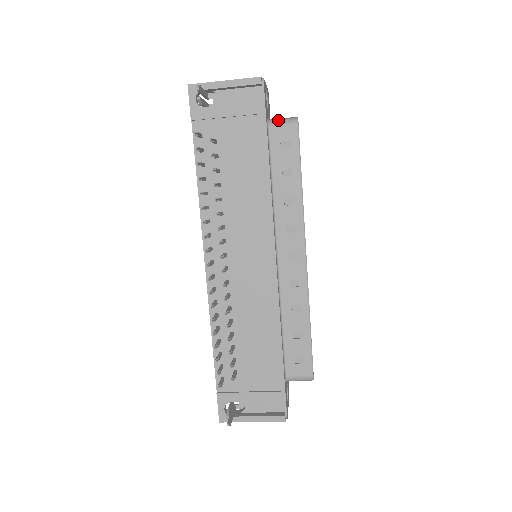
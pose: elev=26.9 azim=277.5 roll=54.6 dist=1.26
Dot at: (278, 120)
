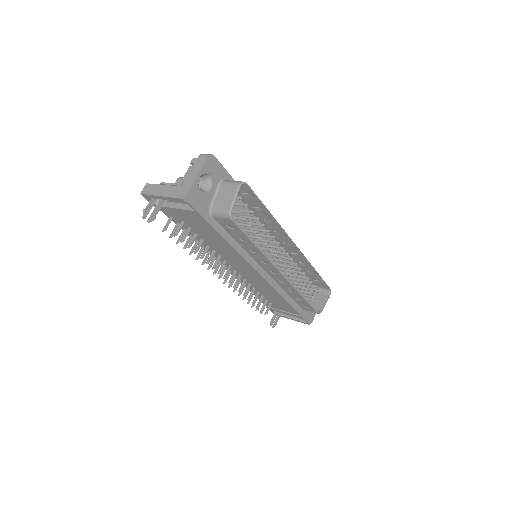
Dot at: (217, 211)
